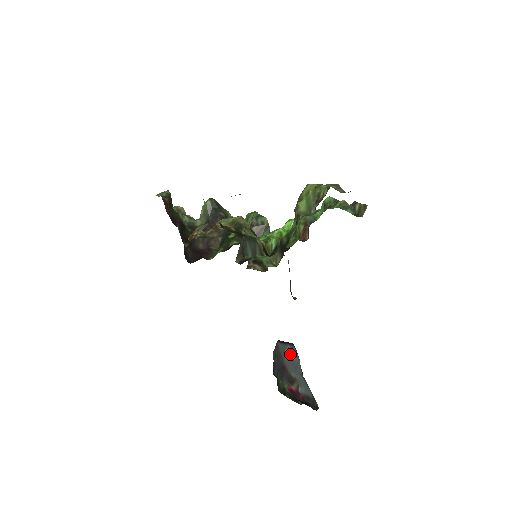
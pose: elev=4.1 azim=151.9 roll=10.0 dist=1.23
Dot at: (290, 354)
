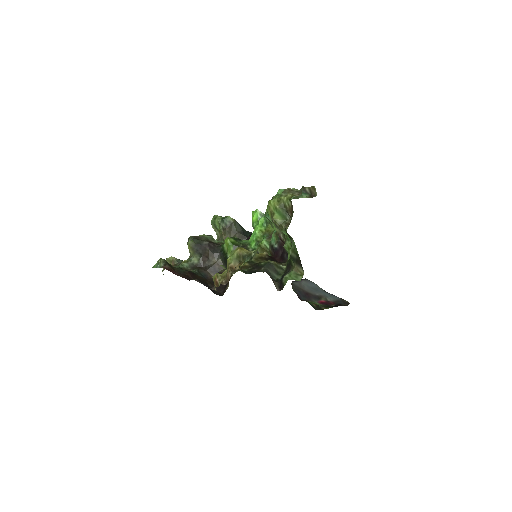
Dot at: (307, 285)
